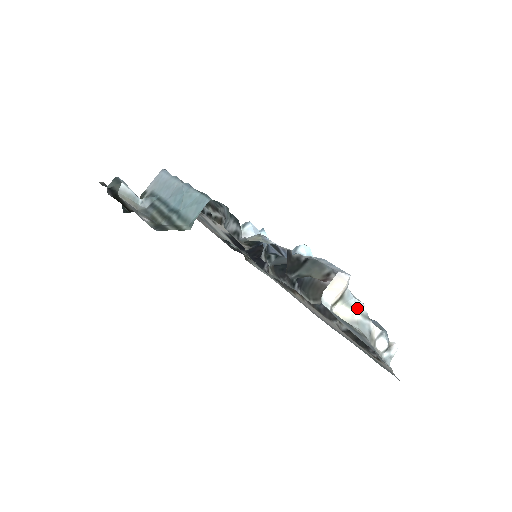
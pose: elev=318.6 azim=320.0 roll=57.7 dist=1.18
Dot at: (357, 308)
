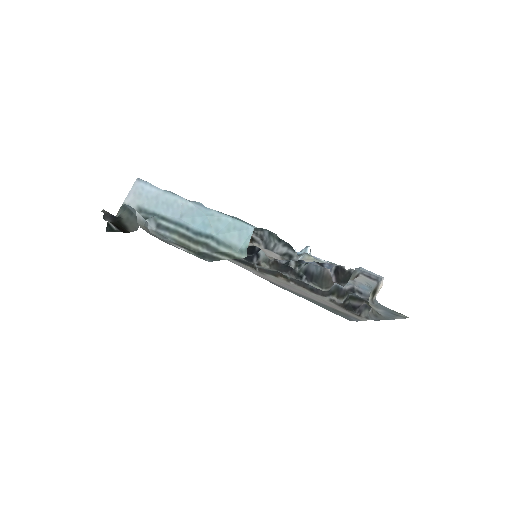
Dot at: occluded
